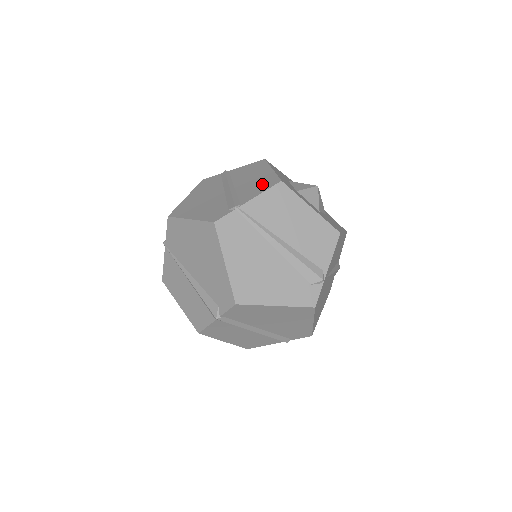
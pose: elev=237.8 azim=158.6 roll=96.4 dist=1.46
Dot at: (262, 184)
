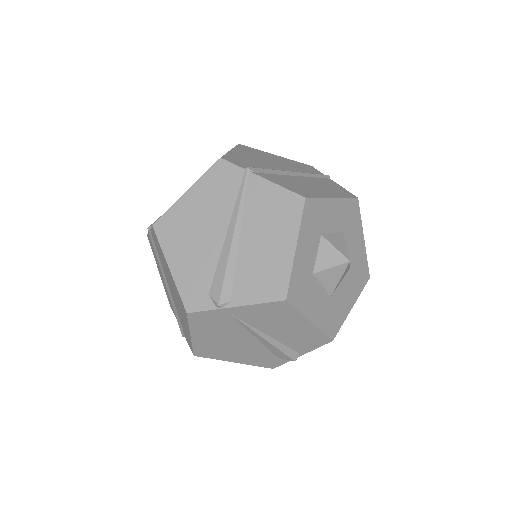
Dot at: (298, 187)
